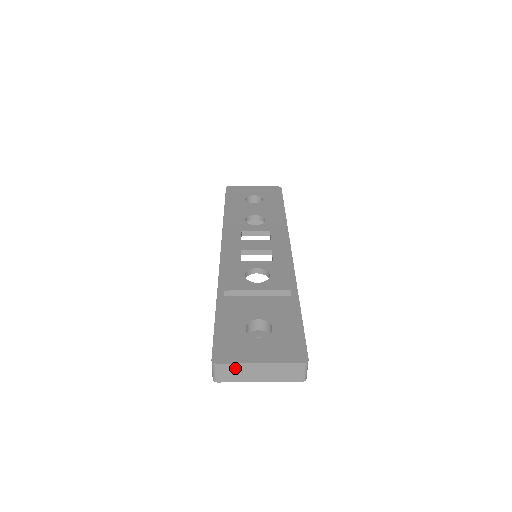
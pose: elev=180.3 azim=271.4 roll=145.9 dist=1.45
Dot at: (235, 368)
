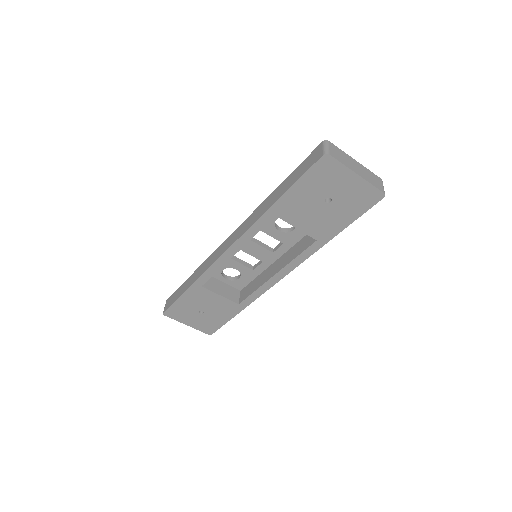
Dot at: (341, 153)
